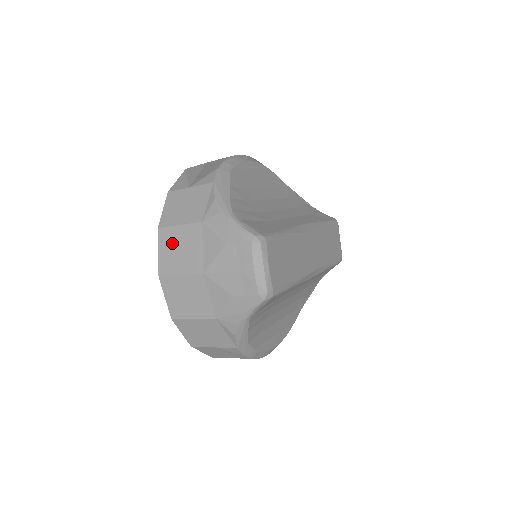
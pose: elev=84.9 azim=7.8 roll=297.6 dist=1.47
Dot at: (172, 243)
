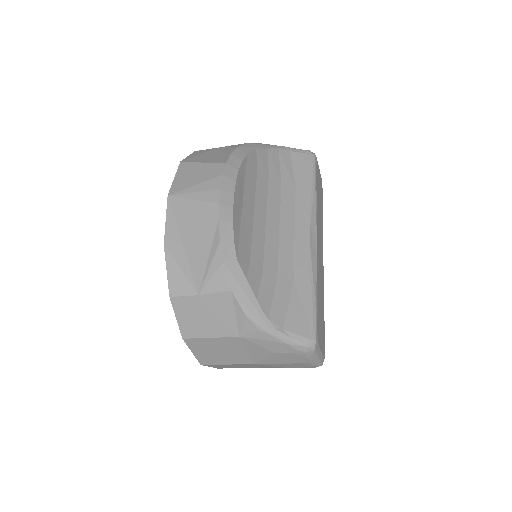
Dot at: (207, 348)
